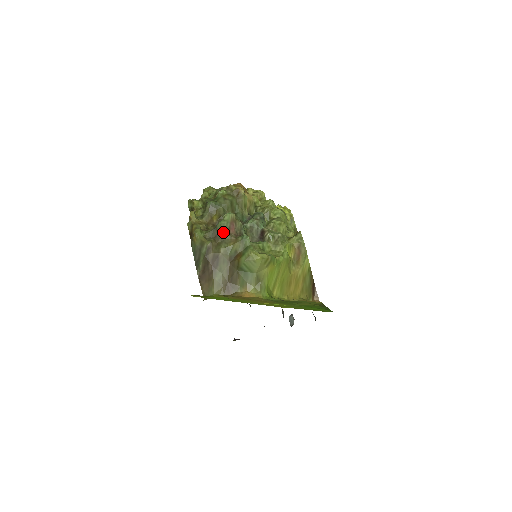
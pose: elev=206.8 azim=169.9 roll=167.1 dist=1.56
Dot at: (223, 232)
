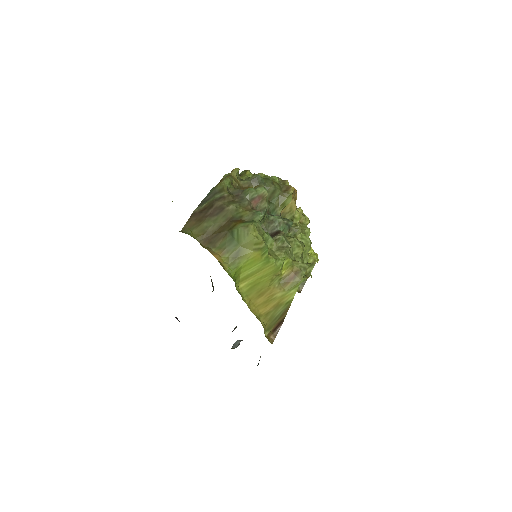
Dot at: (246, 196)
